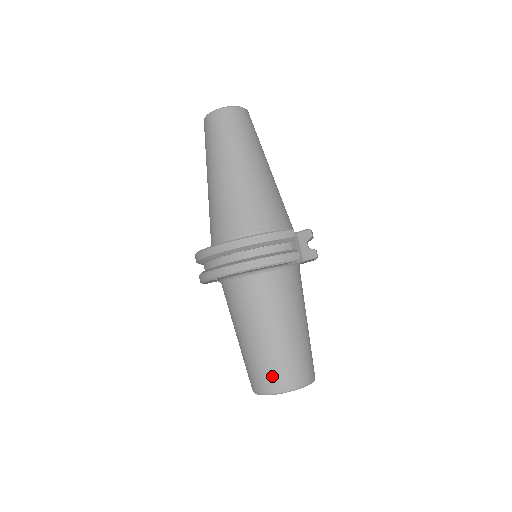
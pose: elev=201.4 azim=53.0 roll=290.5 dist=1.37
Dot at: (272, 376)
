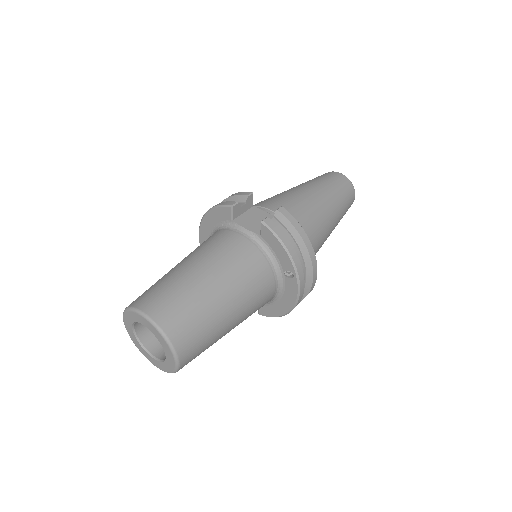
Dot at: occluded
